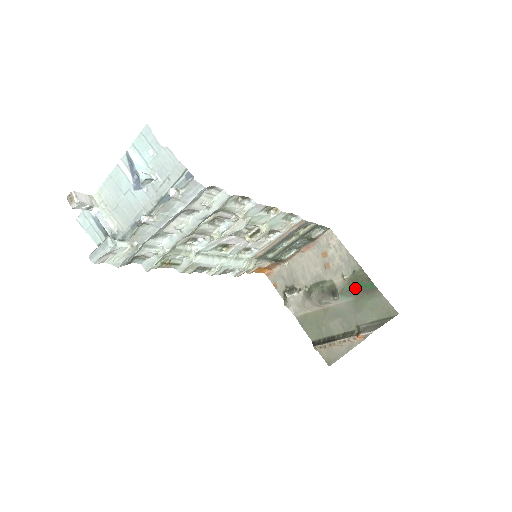
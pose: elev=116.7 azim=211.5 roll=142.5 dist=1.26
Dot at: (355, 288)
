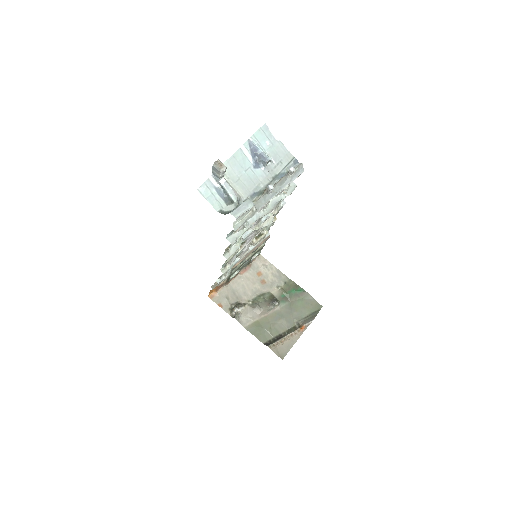
Dot at: (289, 294)
